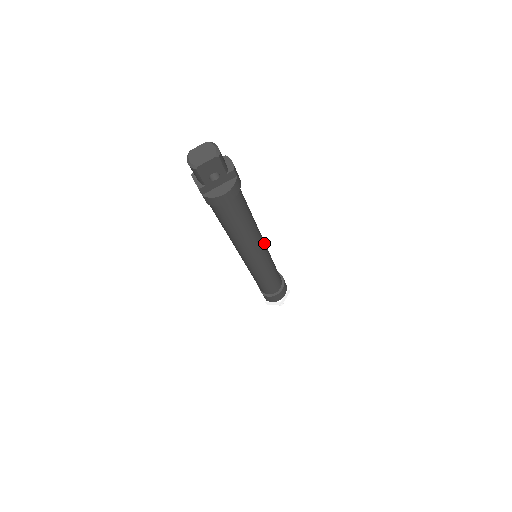
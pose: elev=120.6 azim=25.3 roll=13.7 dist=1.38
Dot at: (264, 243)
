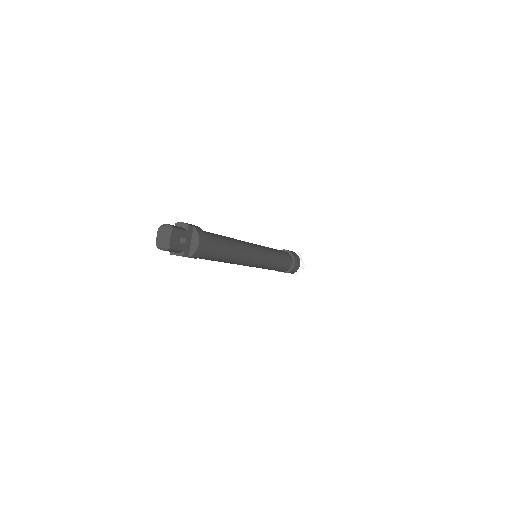
Dot at: (251, 244)
